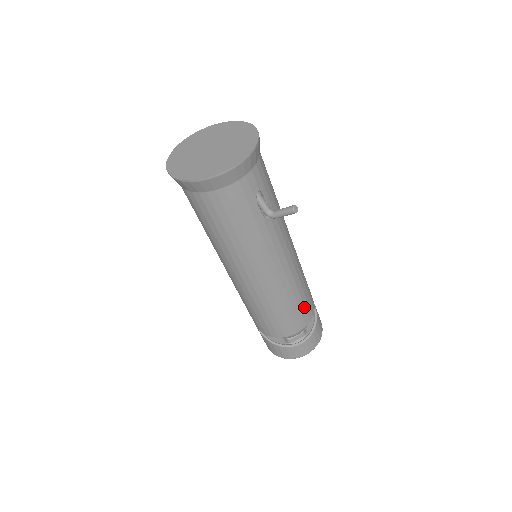
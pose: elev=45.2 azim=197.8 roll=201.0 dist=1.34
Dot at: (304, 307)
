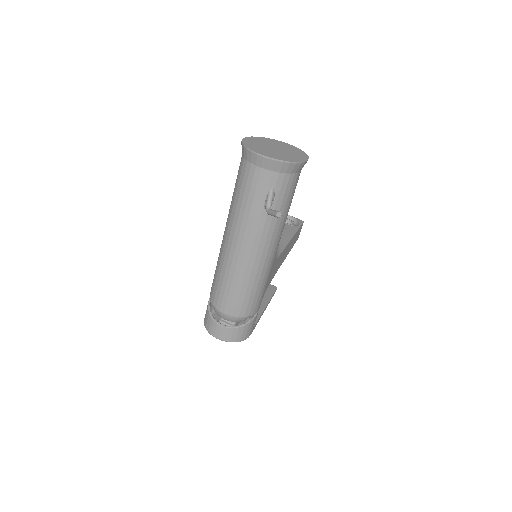
Dot at: (243, 301)
